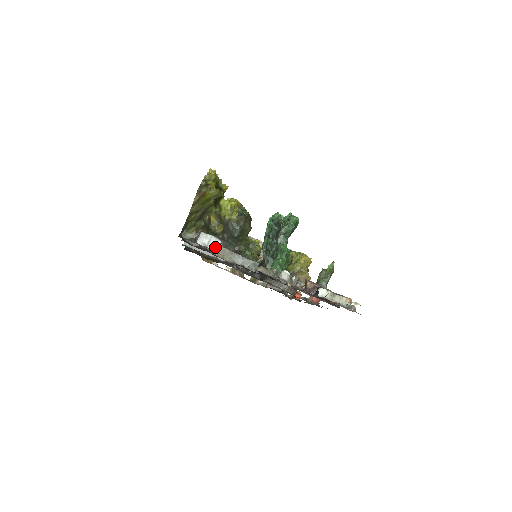
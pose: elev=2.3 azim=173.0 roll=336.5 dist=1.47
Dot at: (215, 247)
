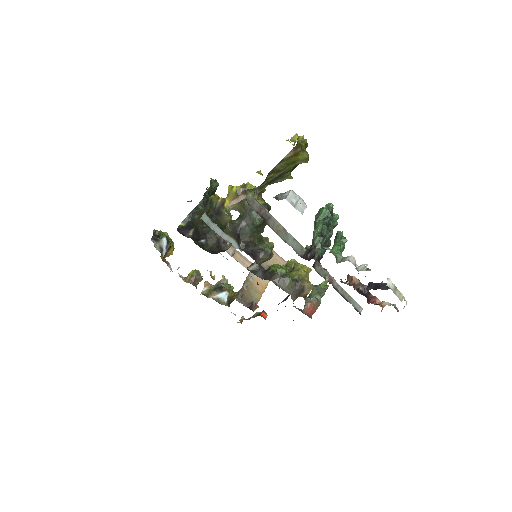
Dot at: (301, 210)
